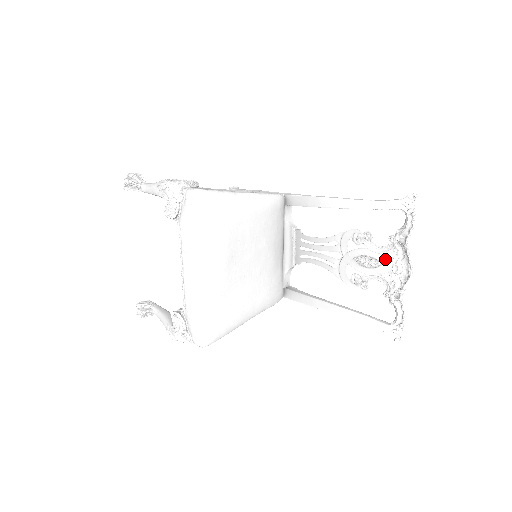
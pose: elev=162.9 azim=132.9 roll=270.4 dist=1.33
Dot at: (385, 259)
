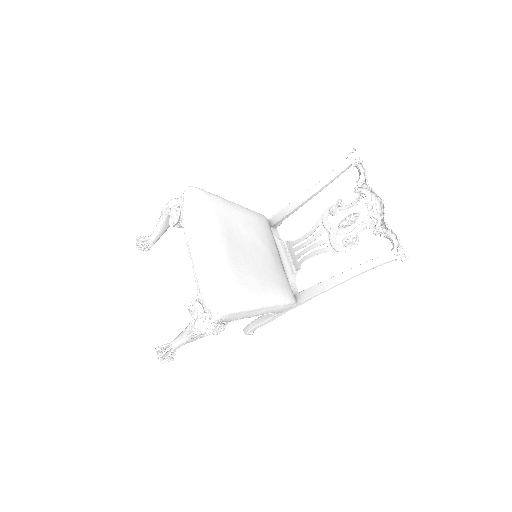
Dot at: (360, 208)
